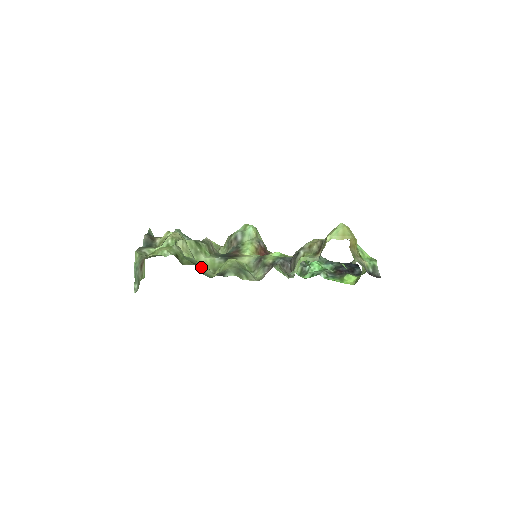
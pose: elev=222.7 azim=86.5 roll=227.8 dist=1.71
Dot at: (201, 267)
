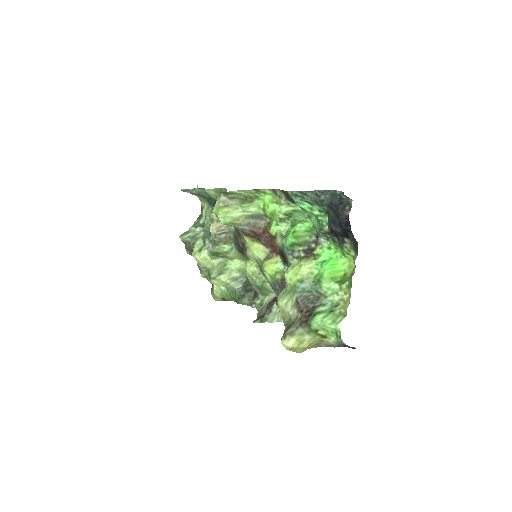
Dot at: (238, 269)
